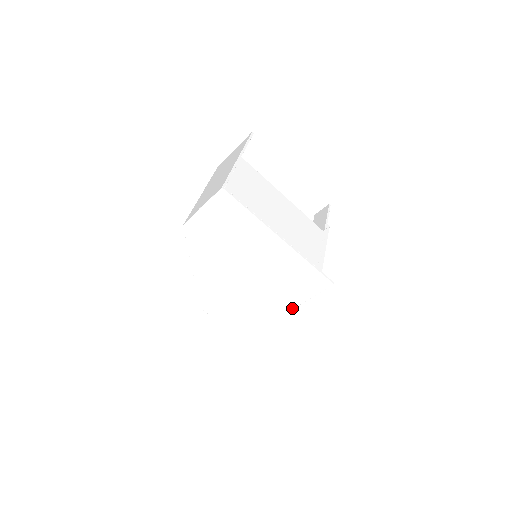
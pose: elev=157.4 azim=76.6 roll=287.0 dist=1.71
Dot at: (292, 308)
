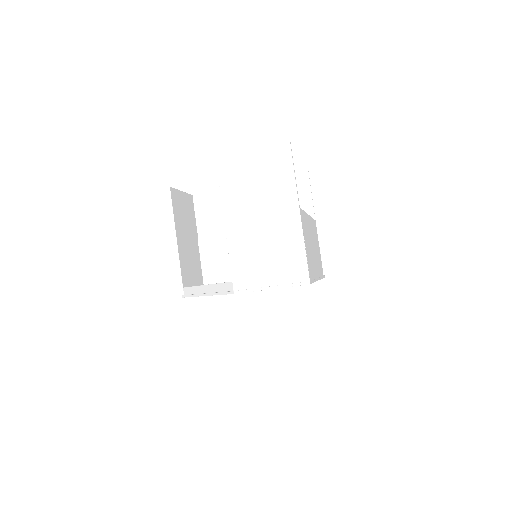
Dot at: occluded
